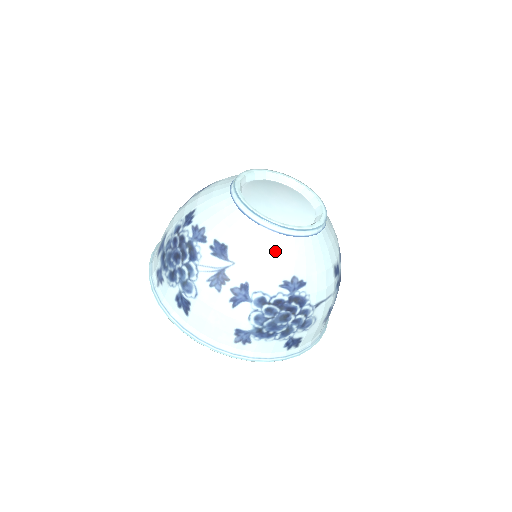
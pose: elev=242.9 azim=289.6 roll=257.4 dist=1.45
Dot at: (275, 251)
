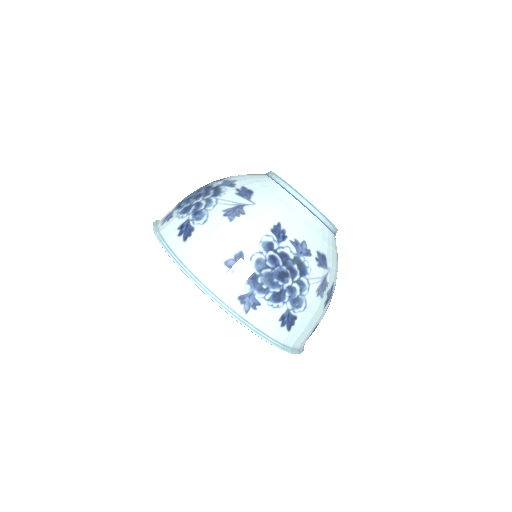
Dot at: occluded
